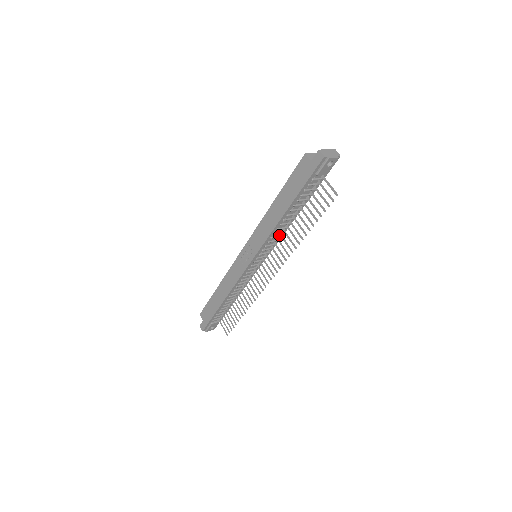
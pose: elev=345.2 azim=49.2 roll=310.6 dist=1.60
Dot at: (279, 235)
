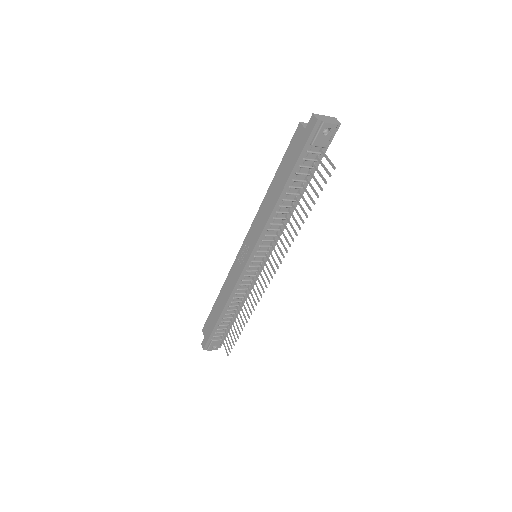
Dot at: (278, 228)
